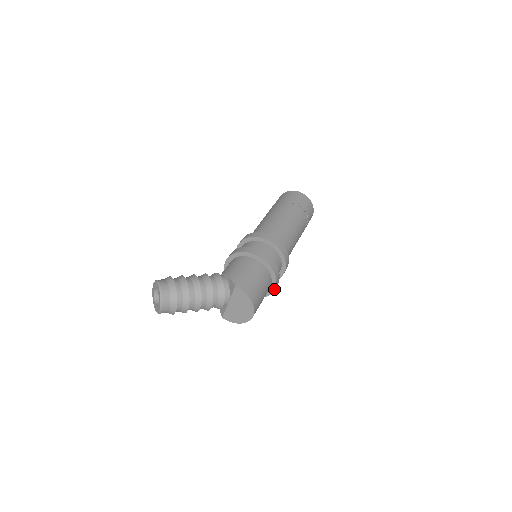
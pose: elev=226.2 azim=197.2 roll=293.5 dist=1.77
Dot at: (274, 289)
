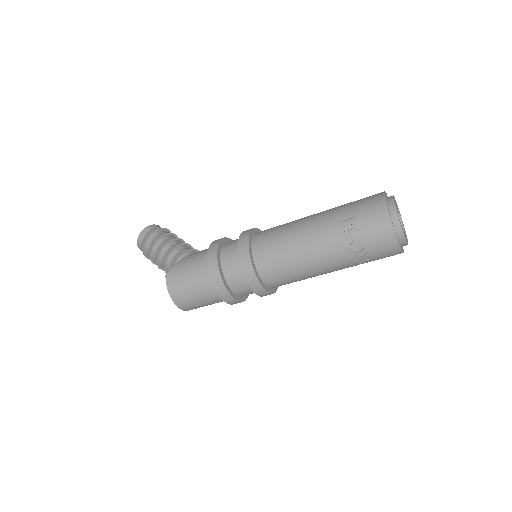
Dot at: (228, 303)
